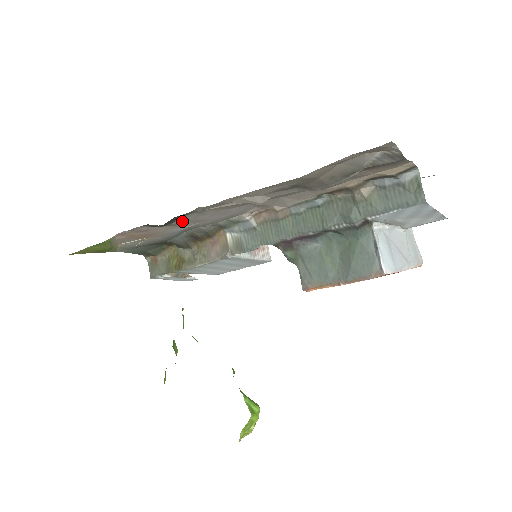
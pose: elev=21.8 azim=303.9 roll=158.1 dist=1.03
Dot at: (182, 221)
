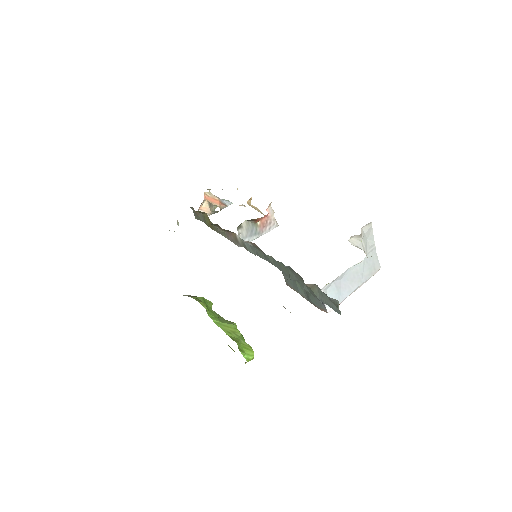
Dot at: occluded
